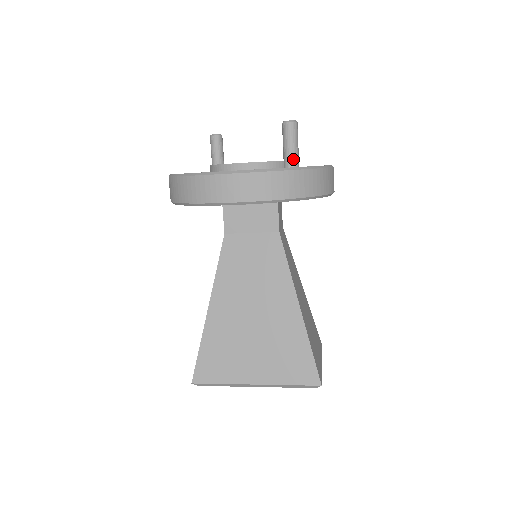
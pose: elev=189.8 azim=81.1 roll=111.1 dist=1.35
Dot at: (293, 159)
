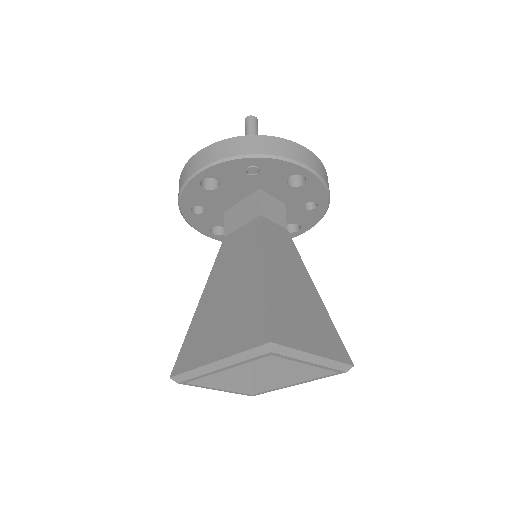
Dot at: occluded
